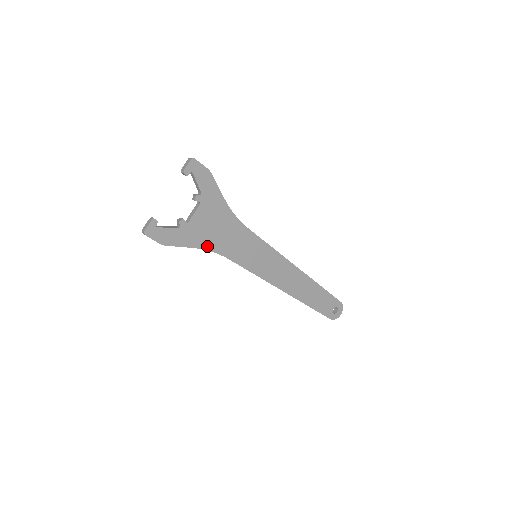
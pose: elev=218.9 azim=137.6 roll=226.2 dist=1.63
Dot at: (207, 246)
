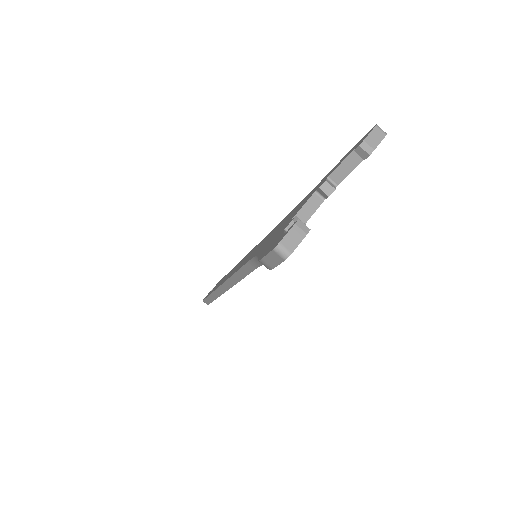
Dot at: occluded
